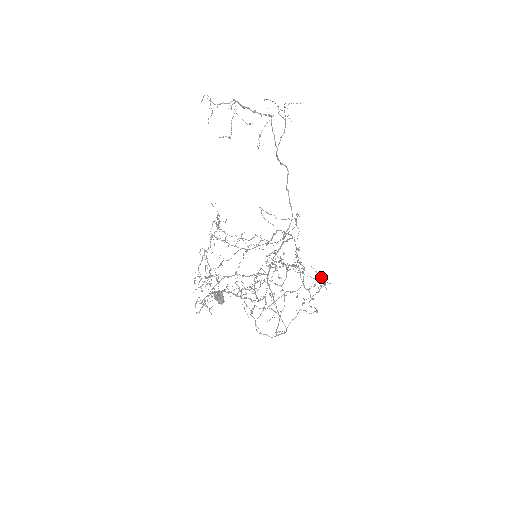
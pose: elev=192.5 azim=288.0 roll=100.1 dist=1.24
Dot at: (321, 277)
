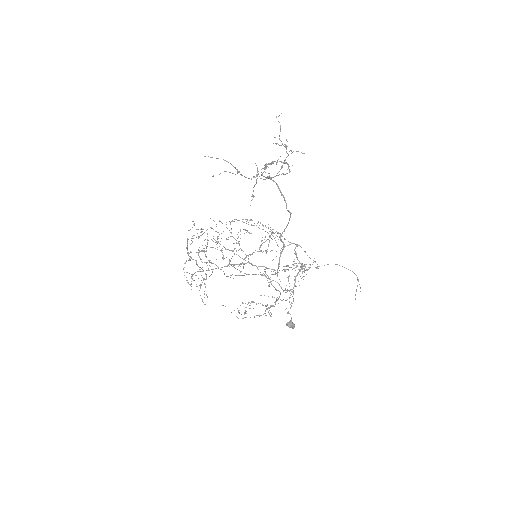
Dot at: occluded
